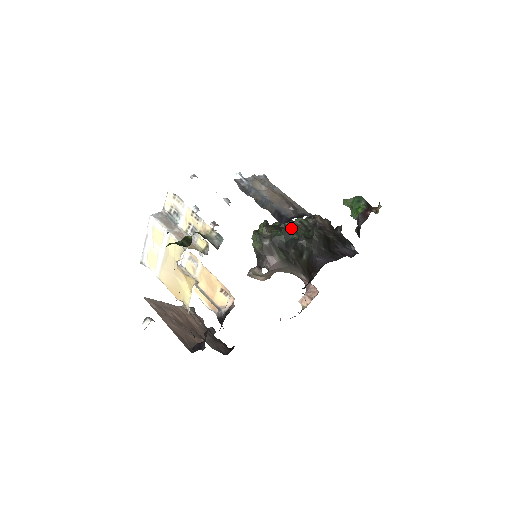
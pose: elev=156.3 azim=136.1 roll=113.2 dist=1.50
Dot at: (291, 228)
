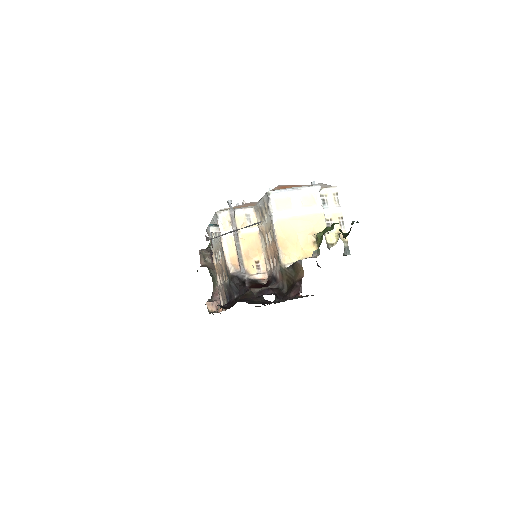
Dot at: occluded
